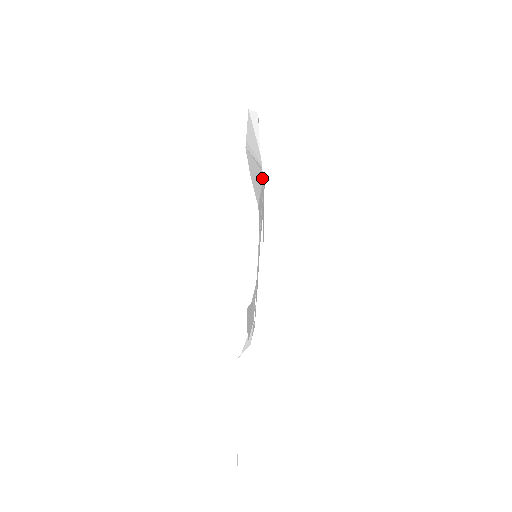
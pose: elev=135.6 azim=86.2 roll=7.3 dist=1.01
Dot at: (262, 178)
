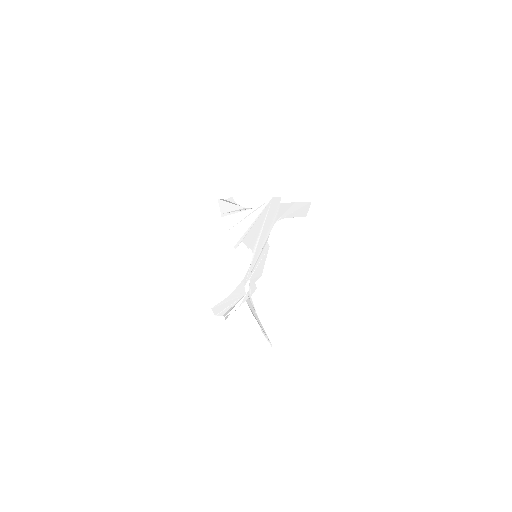
Dot at: (261, 209)
